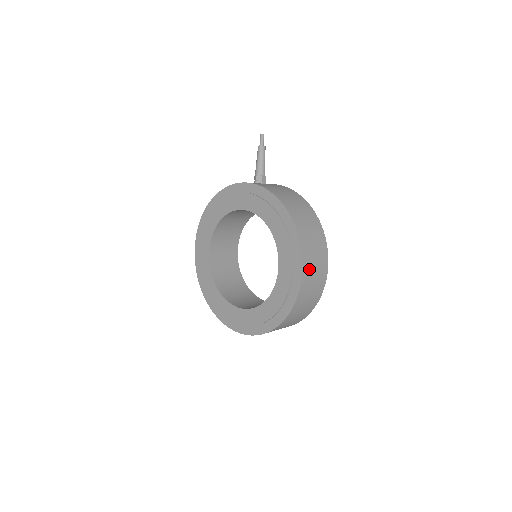
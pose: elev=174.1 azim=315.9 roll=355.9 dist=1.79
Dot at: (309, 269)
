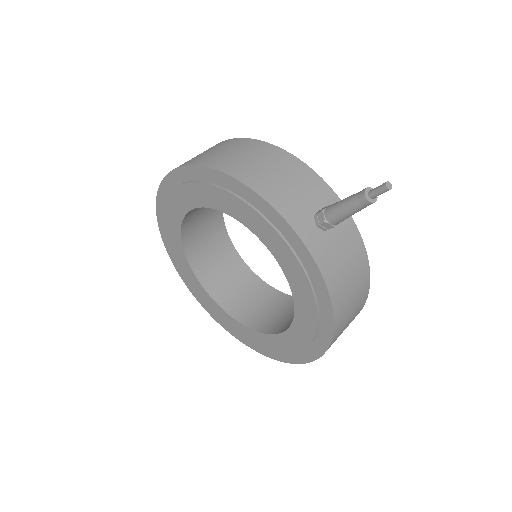
Dot at: occluded
